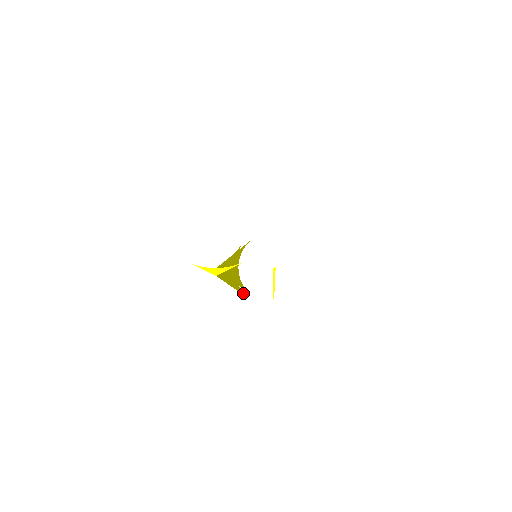
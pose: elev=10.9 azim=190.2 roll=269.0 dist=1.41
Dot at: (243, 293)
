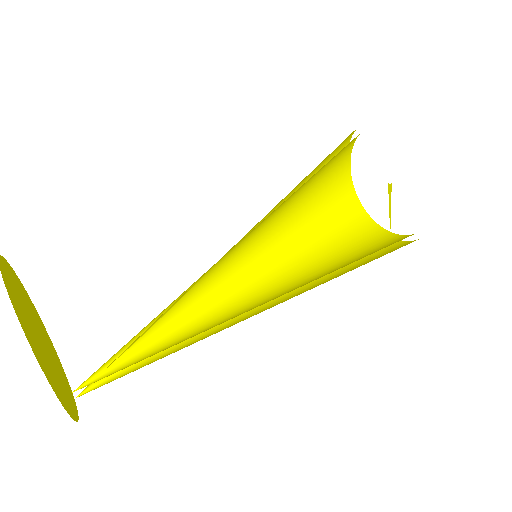
Dot at: occluded
